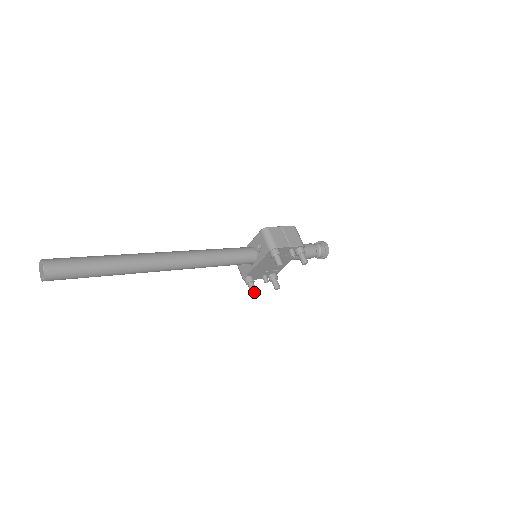
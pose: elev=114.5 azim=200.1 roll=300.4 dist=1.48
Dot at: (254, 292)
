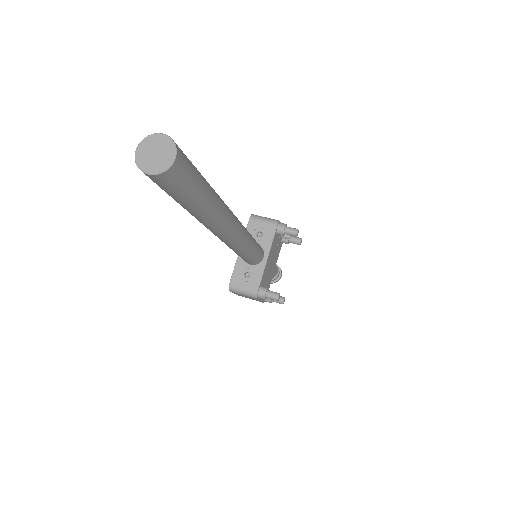
Dot at: (278, 299)
